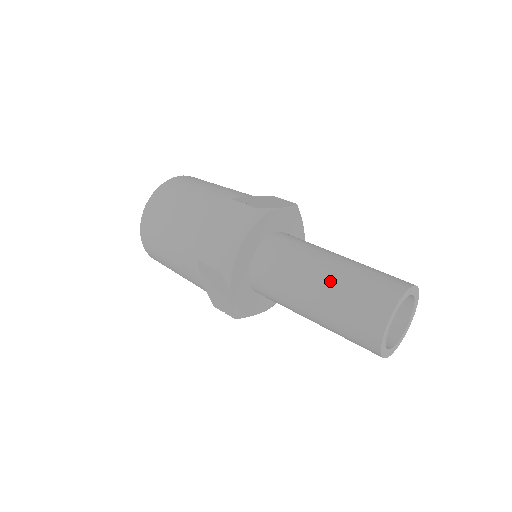
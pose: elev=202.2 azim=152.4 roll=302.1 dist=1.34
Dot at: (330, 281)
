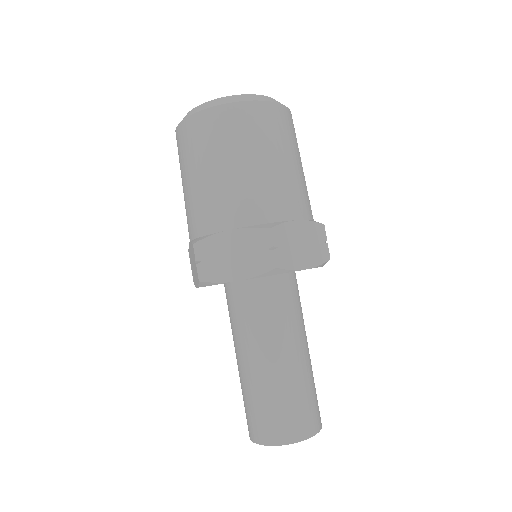
Dot at: (268, 376)
